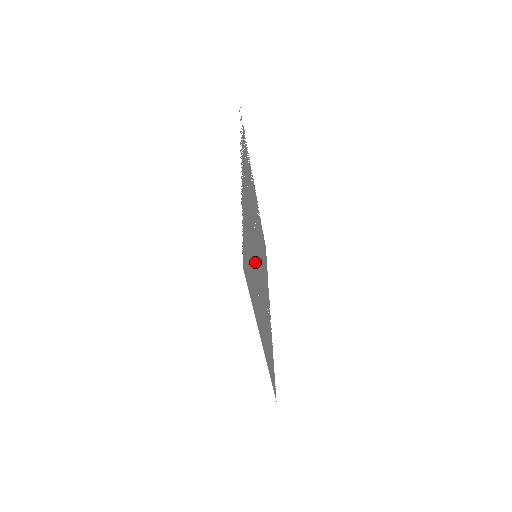
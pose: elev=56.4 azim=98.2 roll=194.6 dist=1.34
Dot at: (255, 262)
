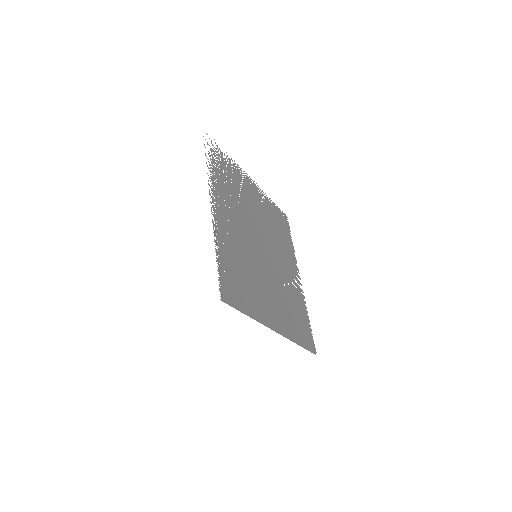
Dot at: (254, 264)
